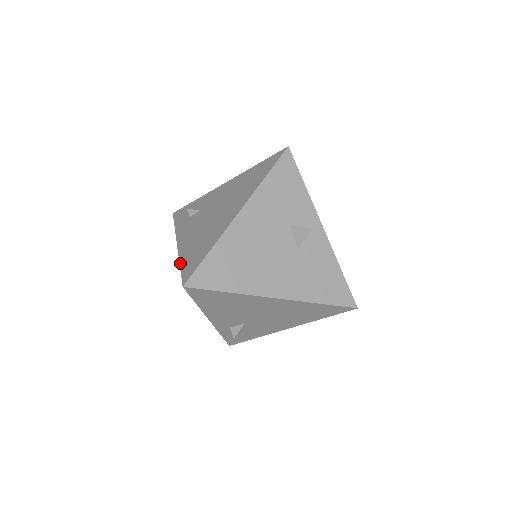
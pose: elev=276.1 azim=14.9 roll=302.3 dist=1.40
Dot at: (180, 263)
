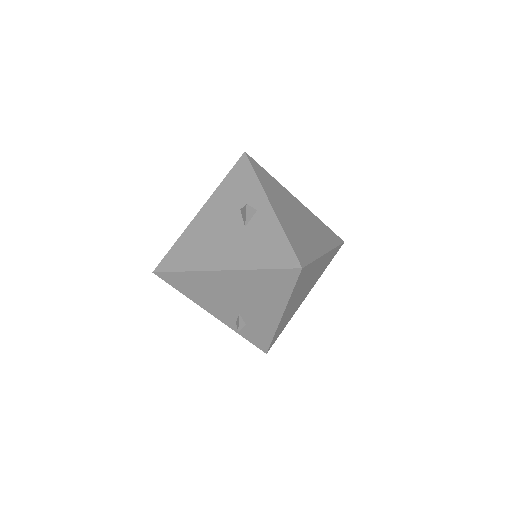
Dot at: occluded
